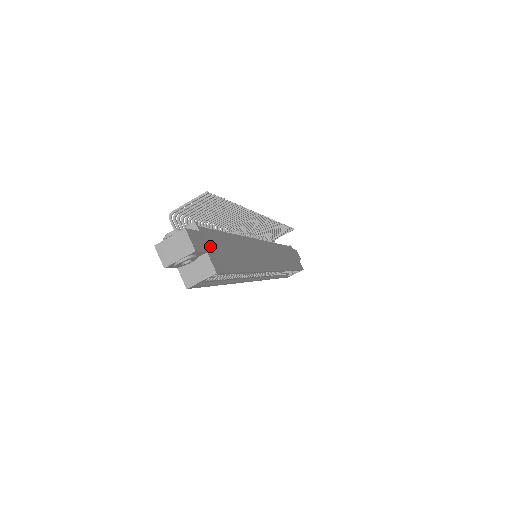
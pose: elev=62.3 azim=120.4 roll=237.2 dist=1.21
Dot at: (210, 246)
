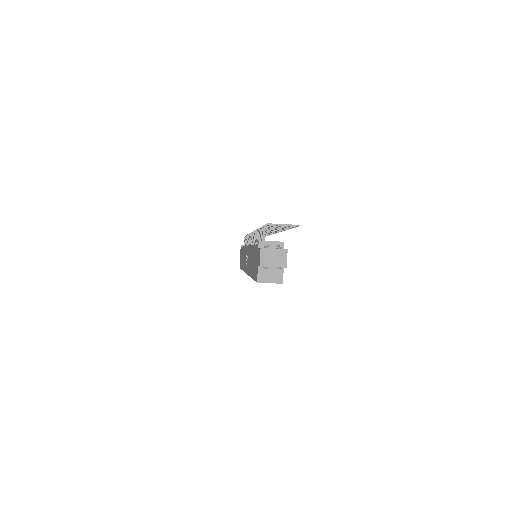
Dot at: occluded
